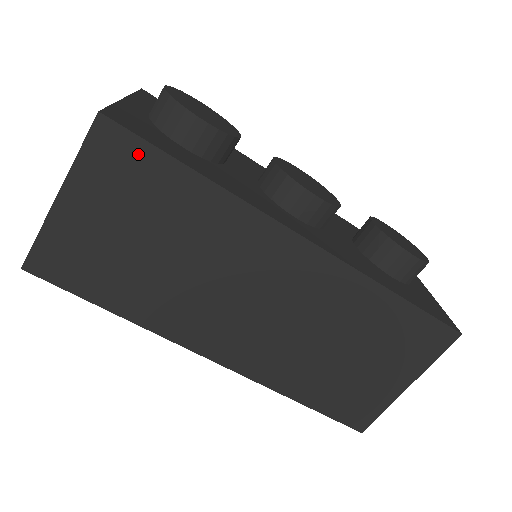
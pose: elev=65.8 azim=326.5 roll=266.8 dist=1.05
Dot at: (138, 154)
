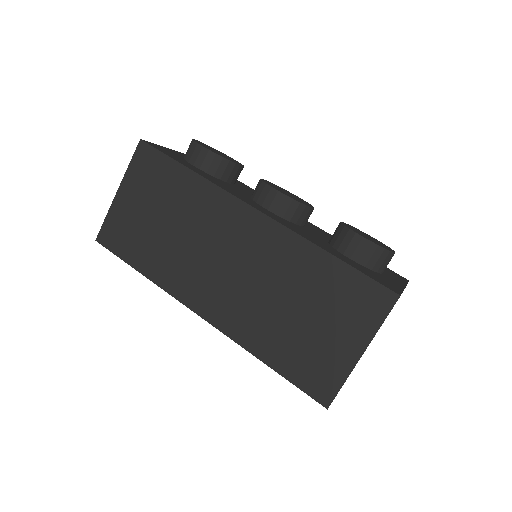
Dot at: (158, 161)
